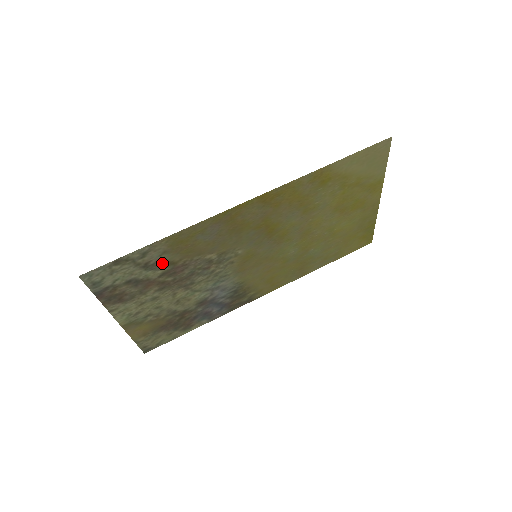
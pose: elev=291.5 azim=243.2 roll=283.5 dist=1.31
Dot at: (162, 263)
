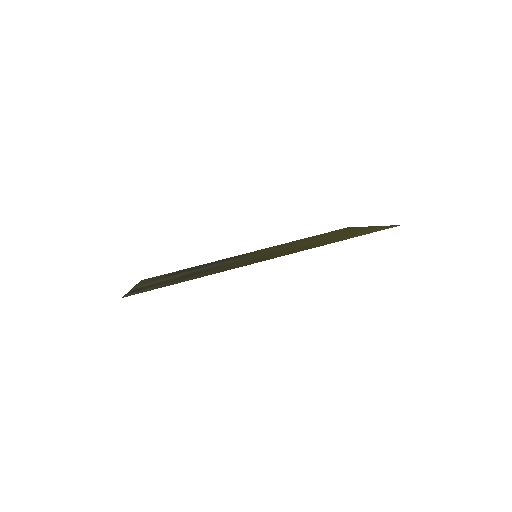
Dot at: (185, 278)
